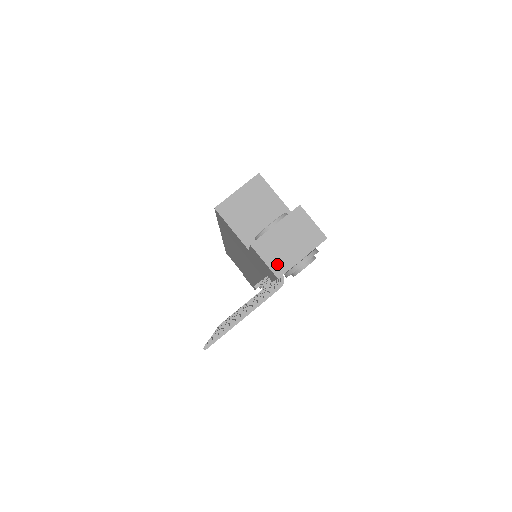
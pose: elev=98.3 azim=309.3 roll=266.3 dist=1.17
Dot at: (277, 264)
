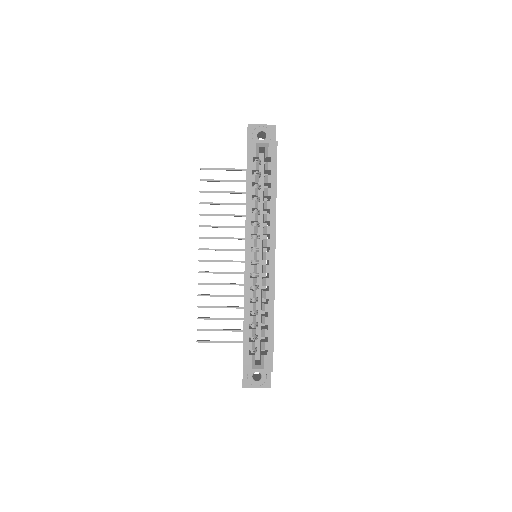
Dot at: occluded
